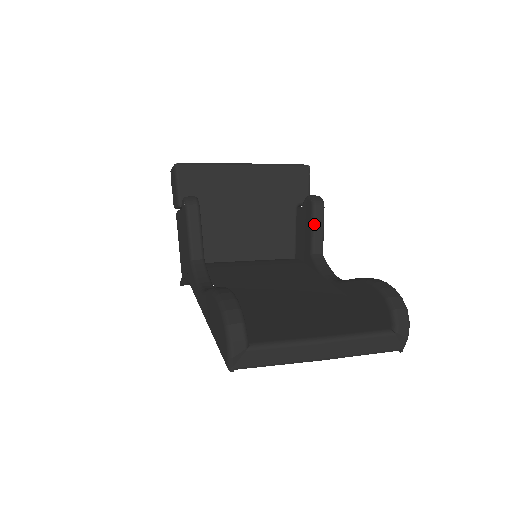
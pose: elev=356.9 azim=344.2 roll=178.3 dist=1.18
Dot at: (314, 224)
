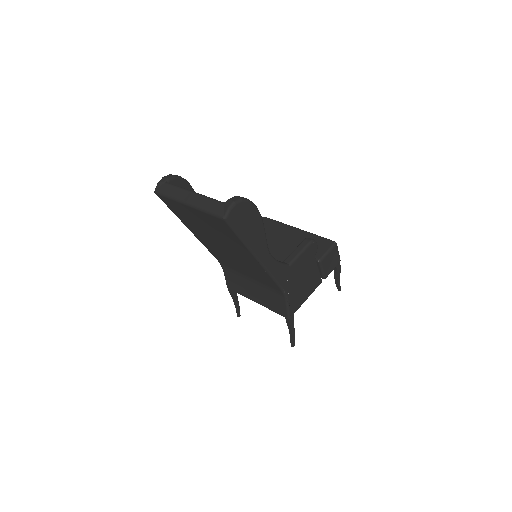
Dot at: (297, 247)
